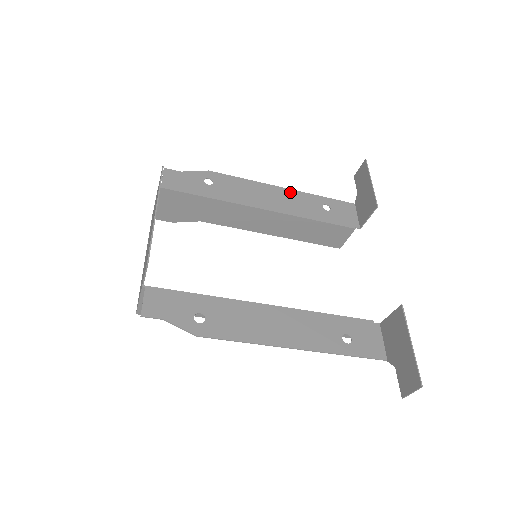
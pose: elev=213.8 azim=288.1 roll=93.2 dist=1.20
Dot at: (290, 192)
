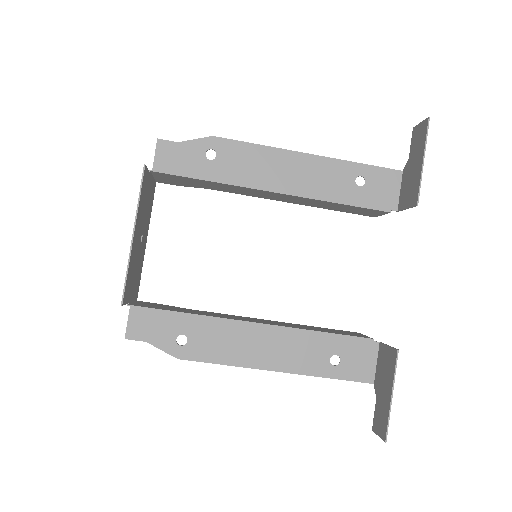
Dot at: (315, 160)
